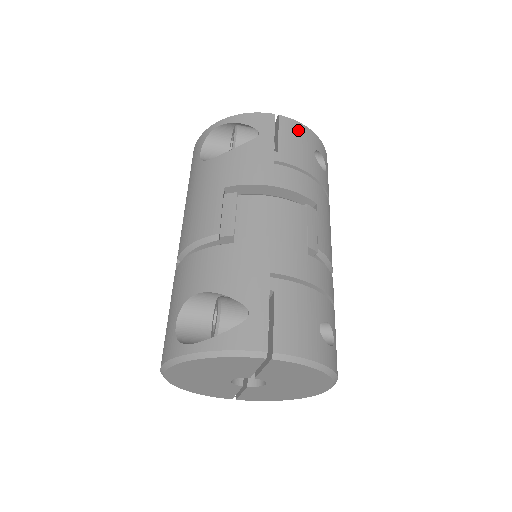
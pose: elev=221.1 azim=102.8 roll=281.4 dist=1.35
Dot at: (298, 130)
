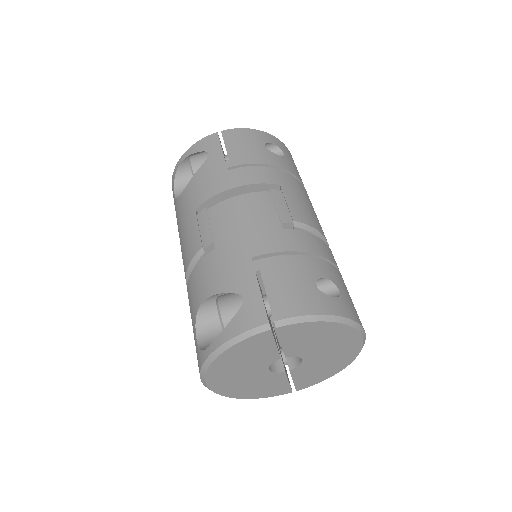
Dot at: (242, 135)
